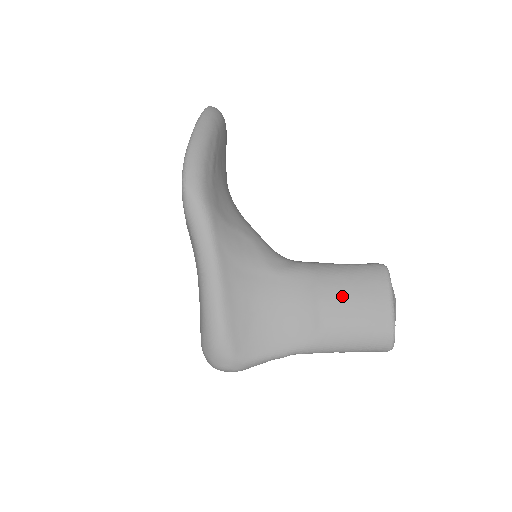
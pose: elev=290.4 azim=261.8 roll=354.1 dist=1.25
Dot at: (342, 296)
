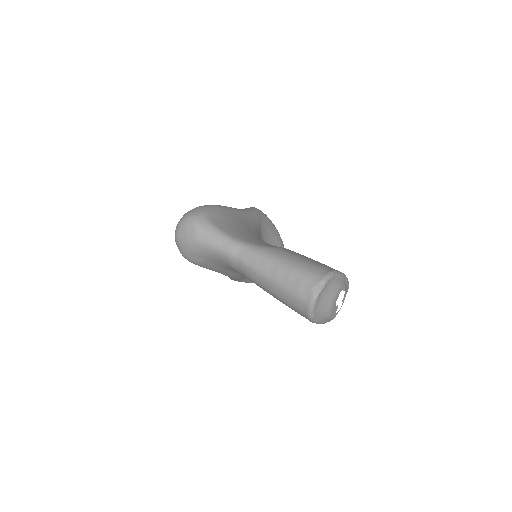
Dot at: occluded
